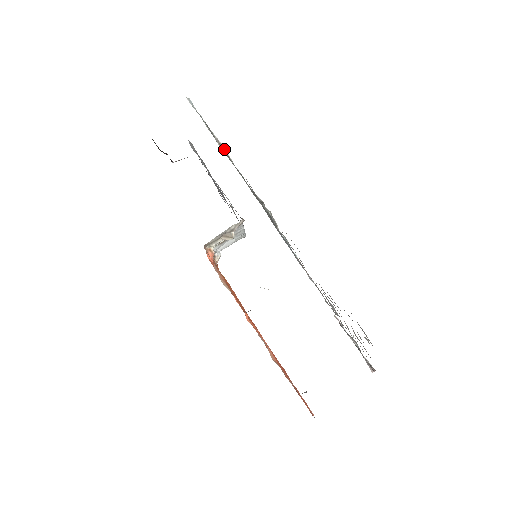
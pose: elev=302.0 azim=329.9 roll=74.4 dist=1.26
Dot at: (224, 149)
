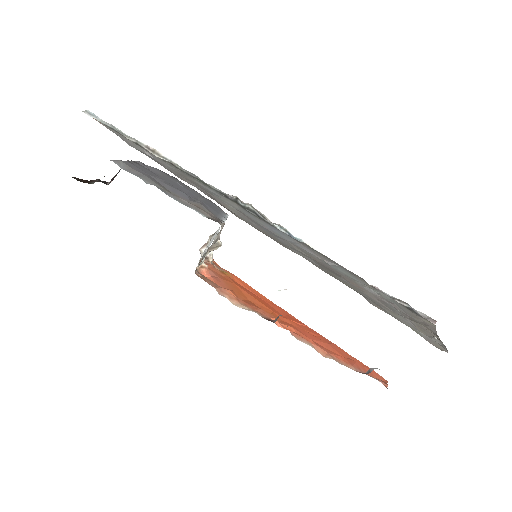
Dot at: (161, 155)
